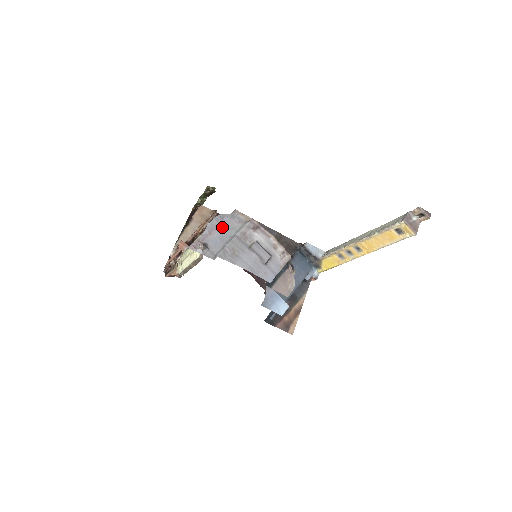
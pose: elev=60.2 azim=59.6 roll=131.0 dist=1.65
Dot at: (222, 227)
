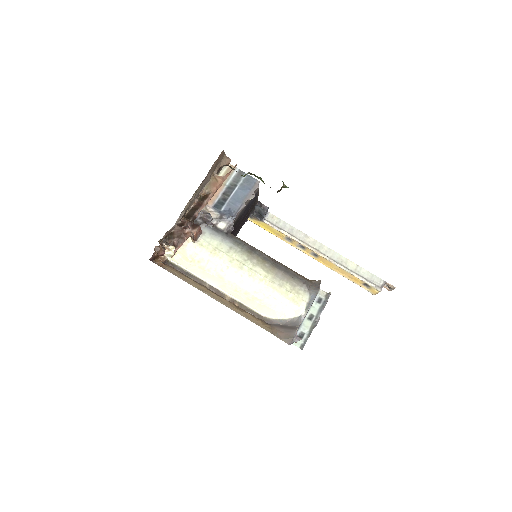
Dot at: occluded
